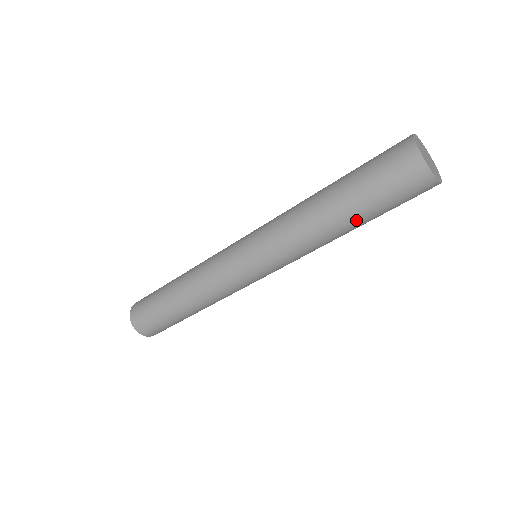
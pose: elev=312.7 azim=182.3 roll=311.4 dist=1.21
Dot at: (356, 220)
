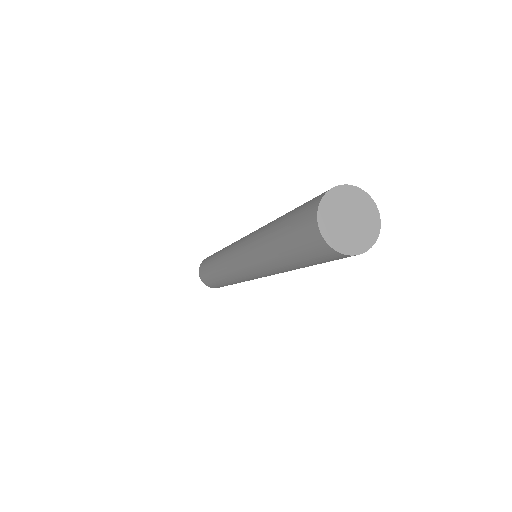
Dot at: occluded
